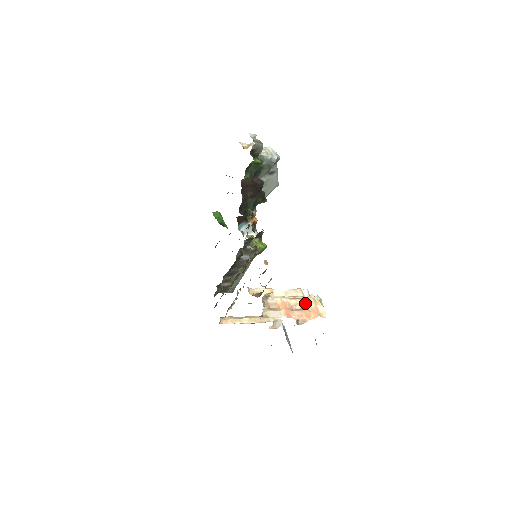
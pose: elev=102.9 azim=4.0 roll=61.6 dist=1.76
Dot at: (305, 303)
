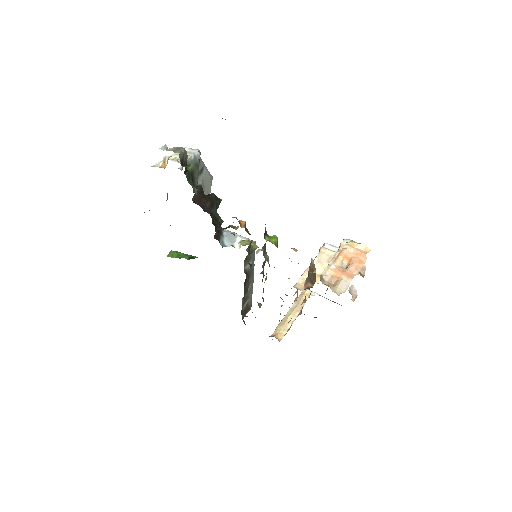
Dot at: (346, 254)
